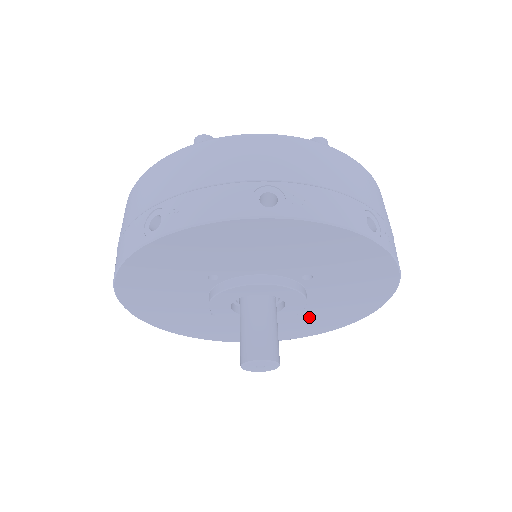
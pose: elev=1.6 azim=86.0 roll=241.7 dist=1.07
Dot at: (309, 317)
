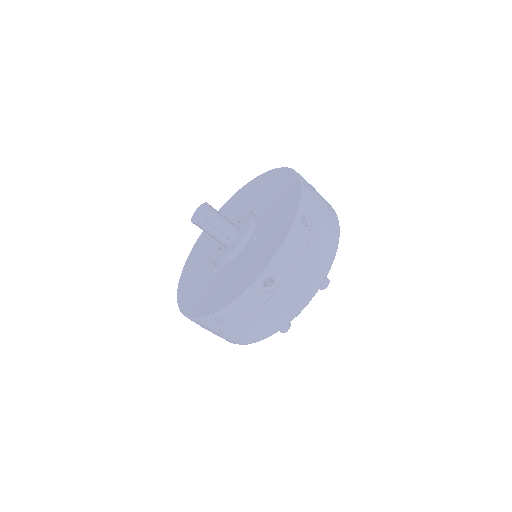
Dot at: (264, 236)
